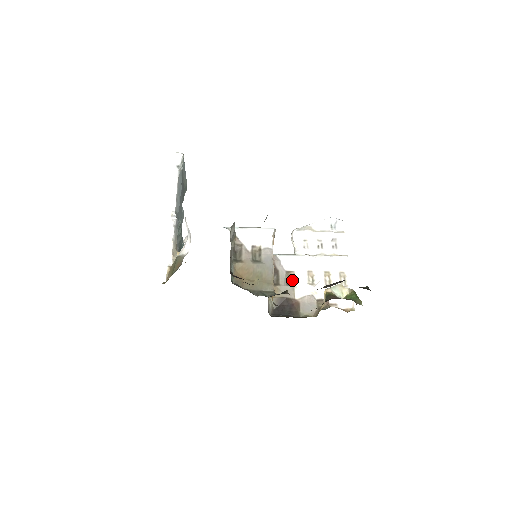
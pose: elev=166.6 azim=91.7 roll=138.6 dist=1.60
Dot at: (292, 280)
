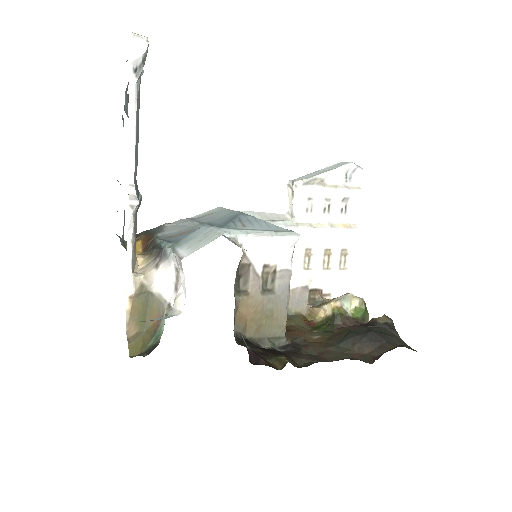
Dot at: occluded
